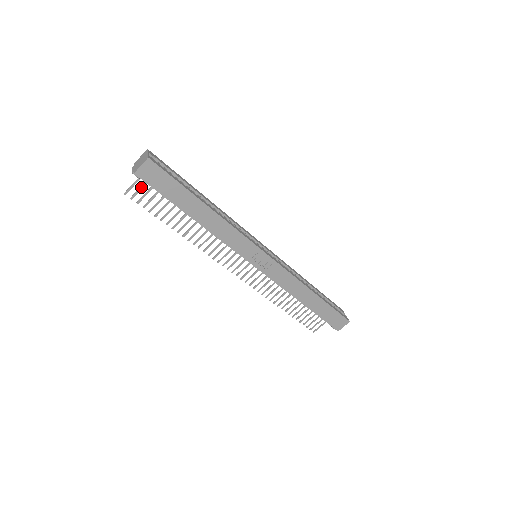
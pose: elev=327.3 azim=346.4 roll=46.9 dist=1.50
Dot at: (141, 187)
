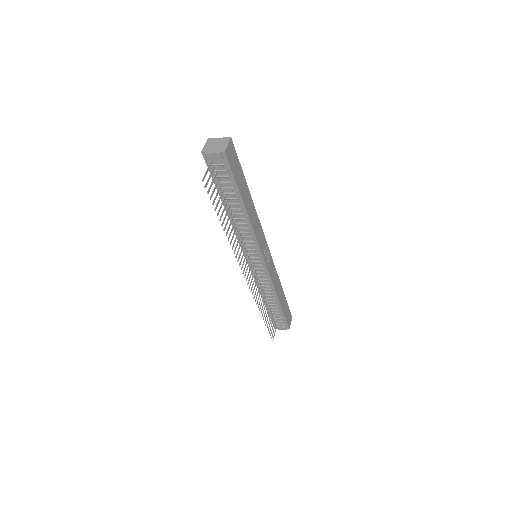
Dot at: (210, 175)
